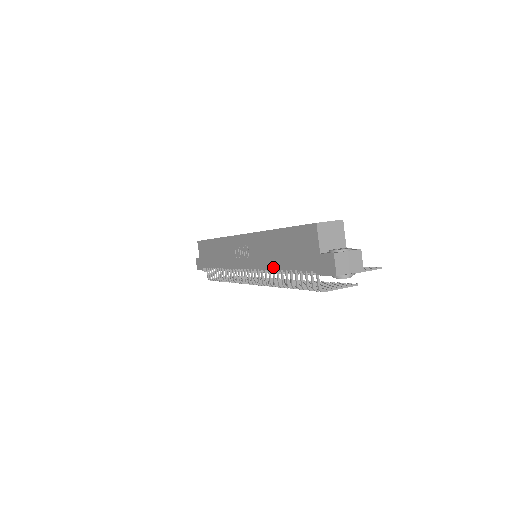
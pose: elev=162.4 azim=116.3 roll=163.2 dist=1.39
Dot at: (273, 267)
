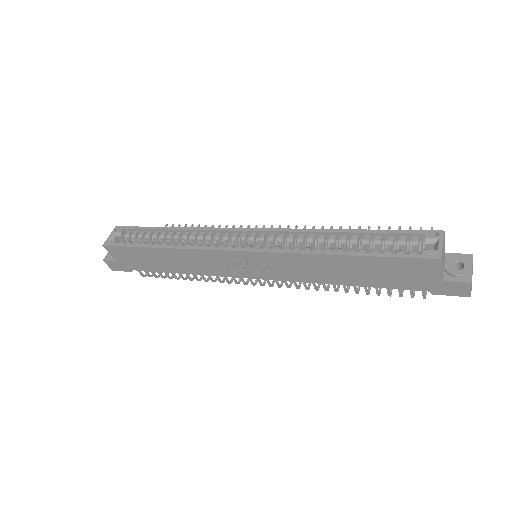
Dot at: (331, 283)
